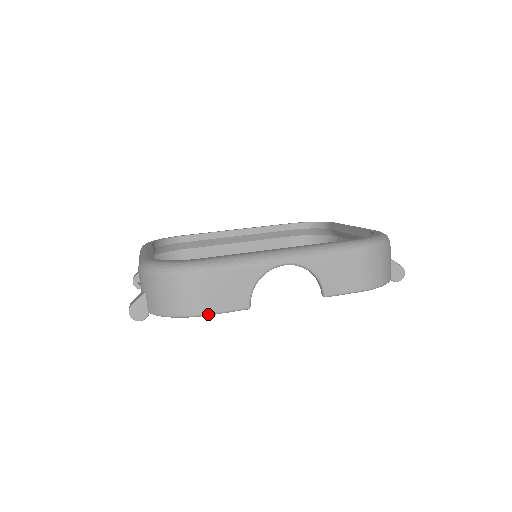
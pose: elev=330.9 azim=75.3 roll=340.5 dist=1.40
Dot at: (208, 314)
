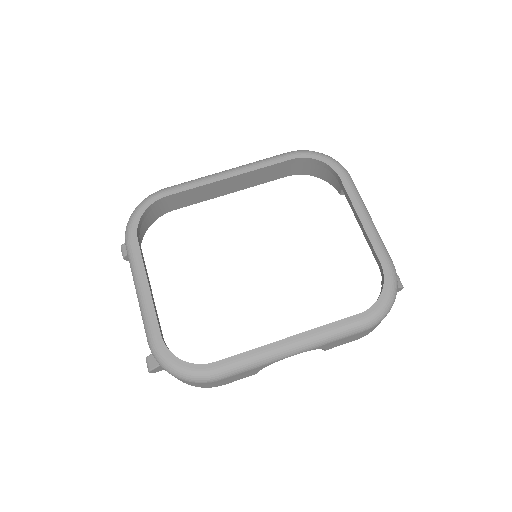
Dot at: occluded
